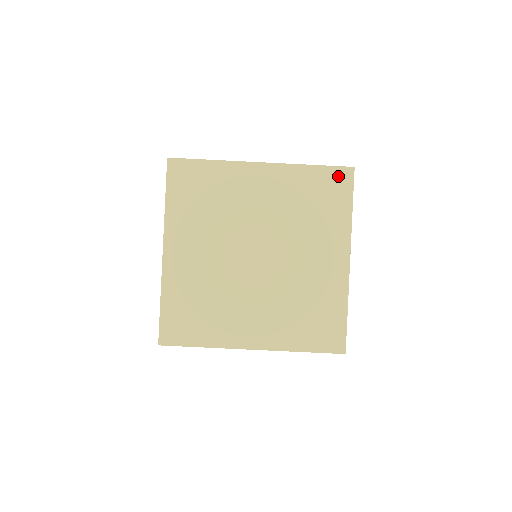
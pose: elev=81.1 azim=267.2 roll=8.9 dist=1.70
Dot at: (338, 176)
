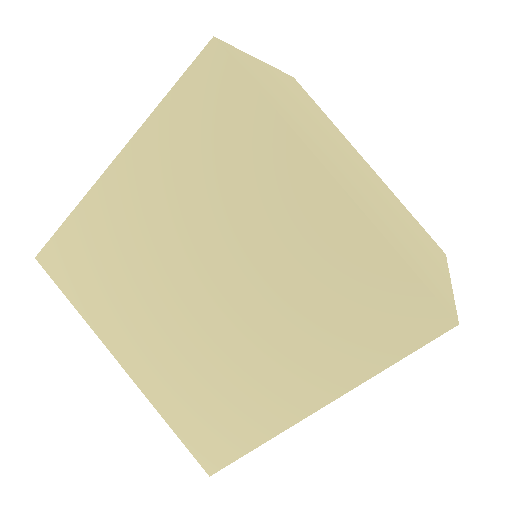
Dot at: (205, 76)
